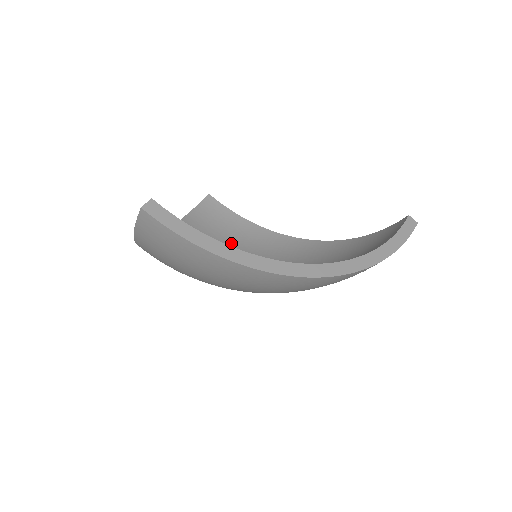
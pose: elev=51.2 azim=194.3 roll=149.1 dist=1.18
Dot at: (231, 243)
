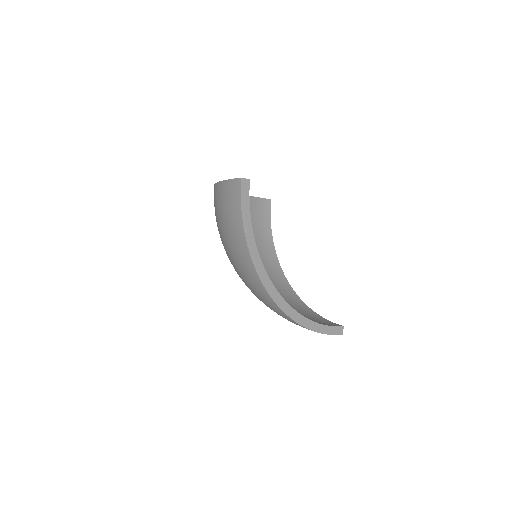
Dot at: occluded
